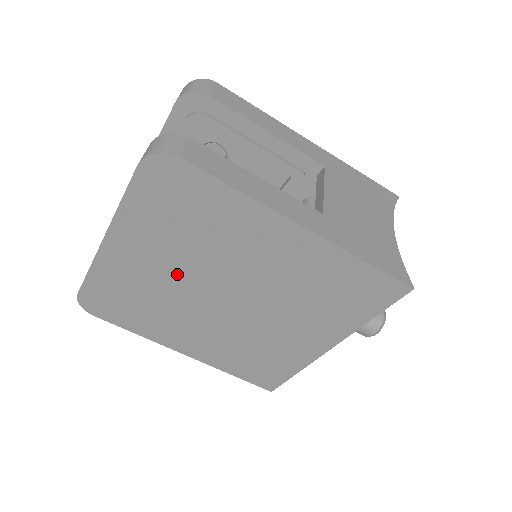
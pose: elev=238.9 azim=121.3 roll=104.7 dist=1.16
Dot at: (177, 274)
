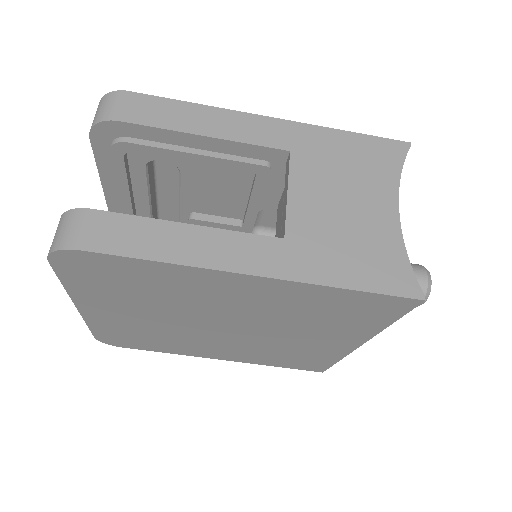
Dot at: (163, 319)
